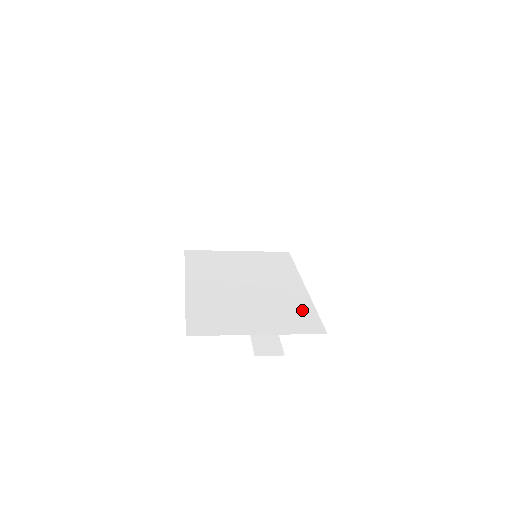
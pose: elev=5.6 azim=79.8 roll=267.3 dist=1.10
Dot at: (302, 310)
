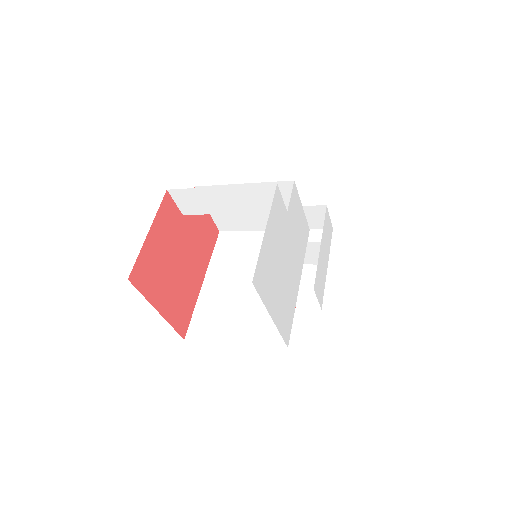
Dot at: occluded
